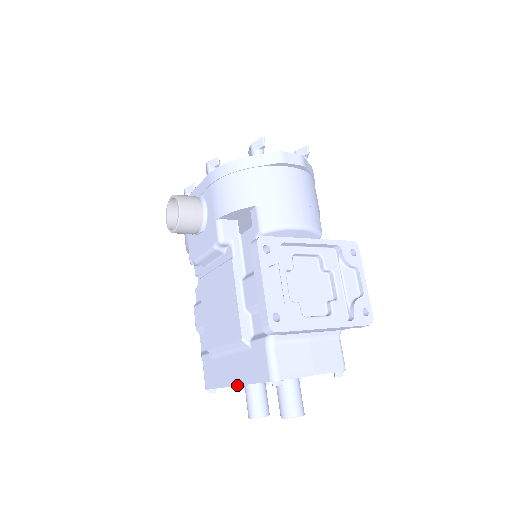
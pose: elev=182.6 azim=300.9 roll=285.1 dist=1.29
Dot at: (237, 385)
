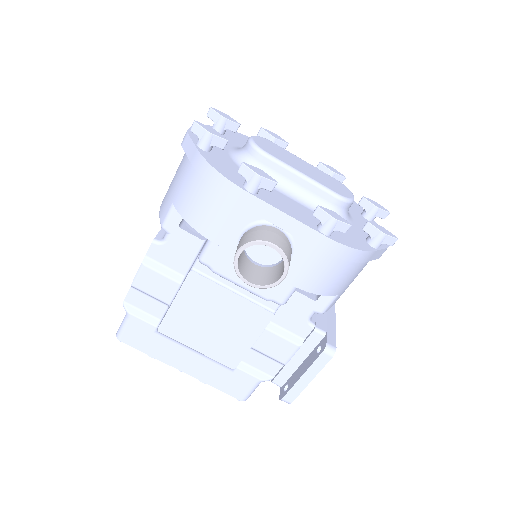
Dot at: occluded
